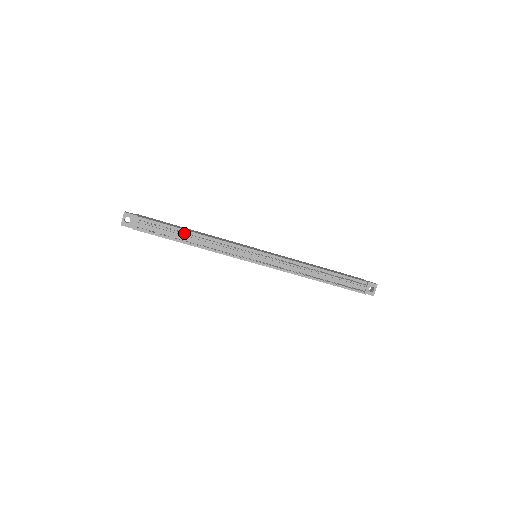
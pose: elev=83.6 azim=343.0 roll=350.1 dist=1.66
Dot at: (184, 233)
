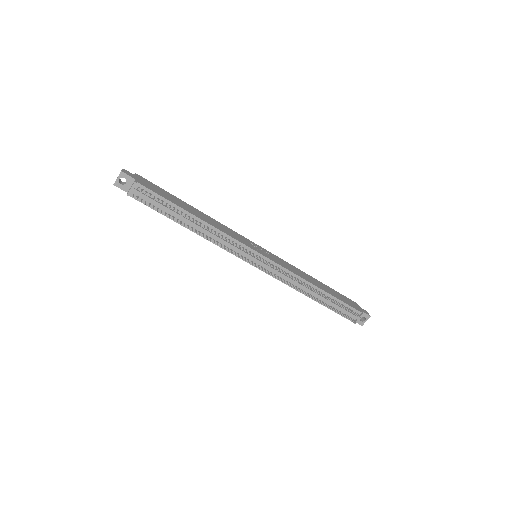
Dot at: (185, 214)
